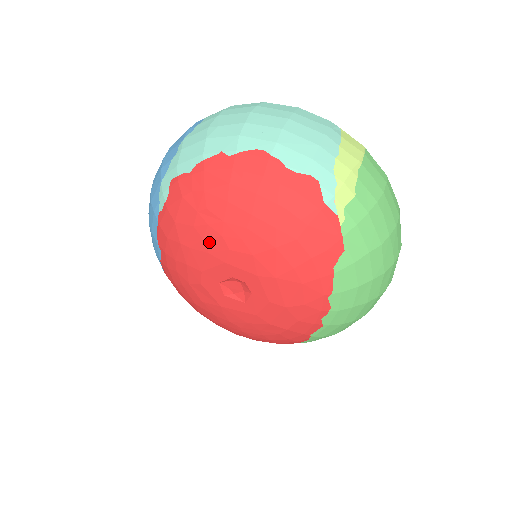
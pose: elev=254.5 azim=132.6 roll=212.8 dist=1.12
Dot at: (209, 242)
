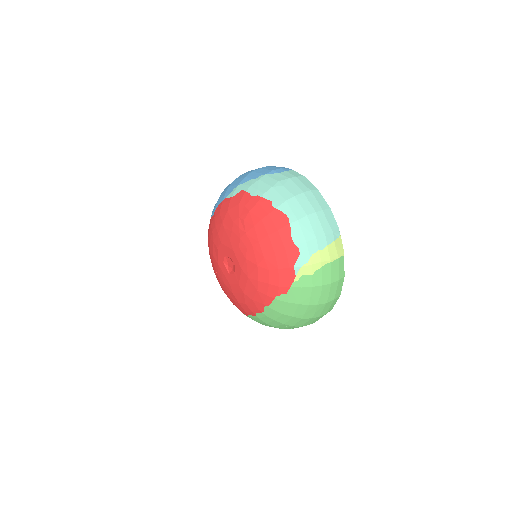
Dot at: (233, 235)
